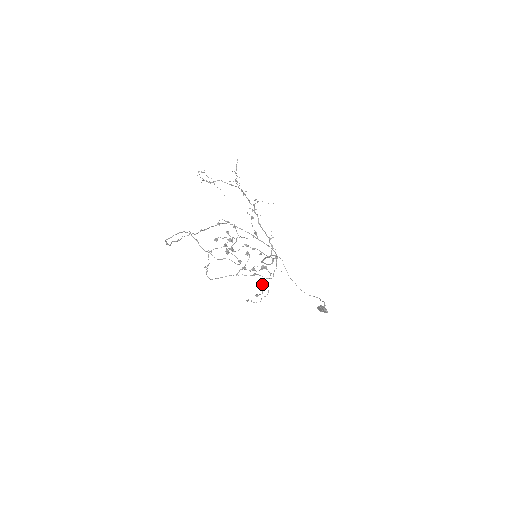
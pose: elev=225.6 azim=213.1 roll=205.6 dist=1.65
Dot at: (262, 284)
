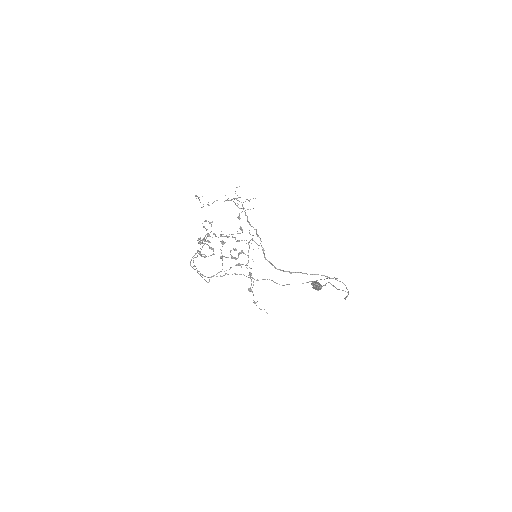
Dot at: (250, 274)
